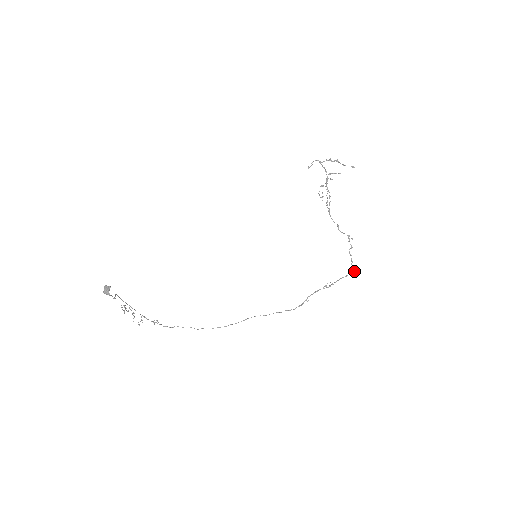
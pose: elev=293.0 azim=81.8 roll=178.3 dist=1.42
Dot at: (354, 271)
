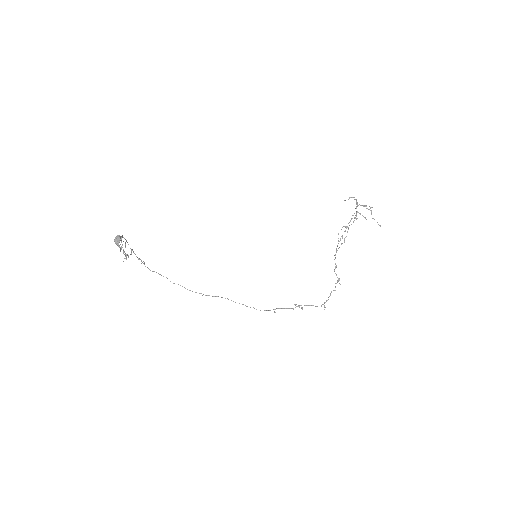
Dot at: occluded
